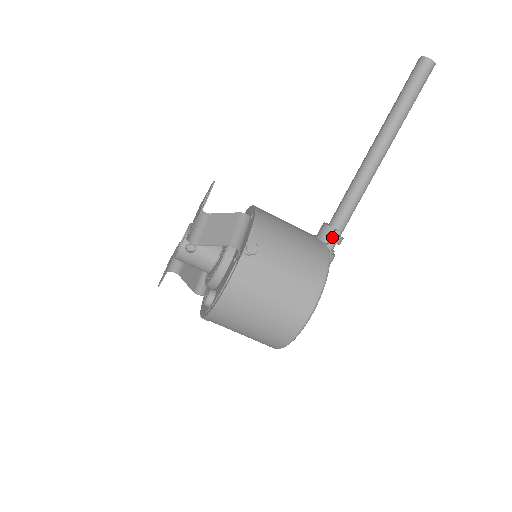
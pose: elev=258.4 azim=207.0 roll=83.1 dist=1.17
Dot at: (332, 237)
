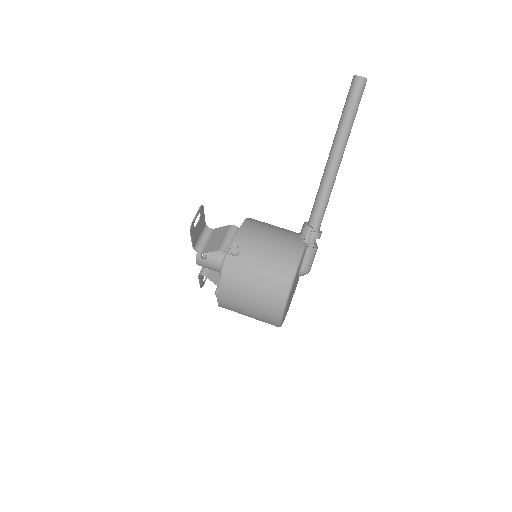
Dot at: (306, 233)
